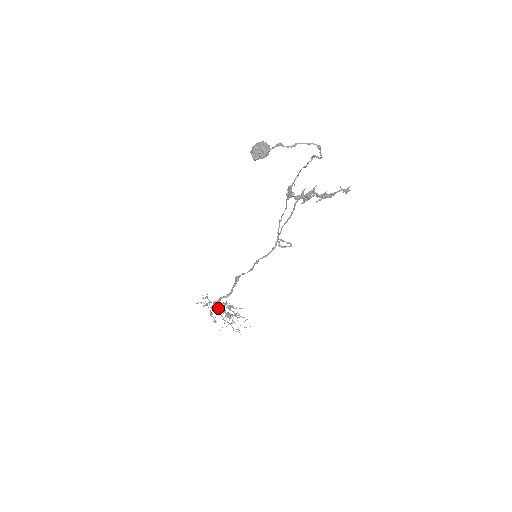
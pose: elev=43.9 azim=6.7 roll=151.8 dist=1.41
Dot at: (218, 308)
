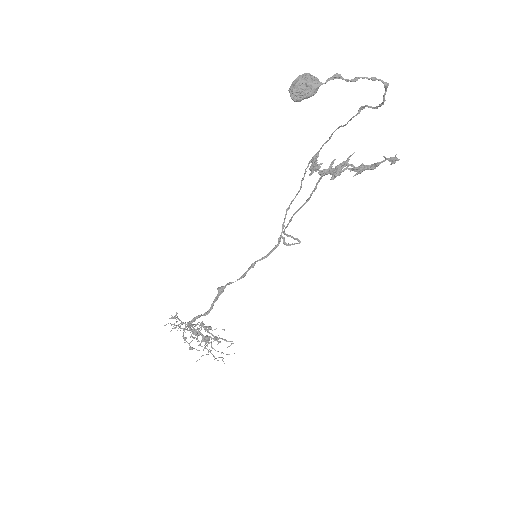
Dot at: occluded
